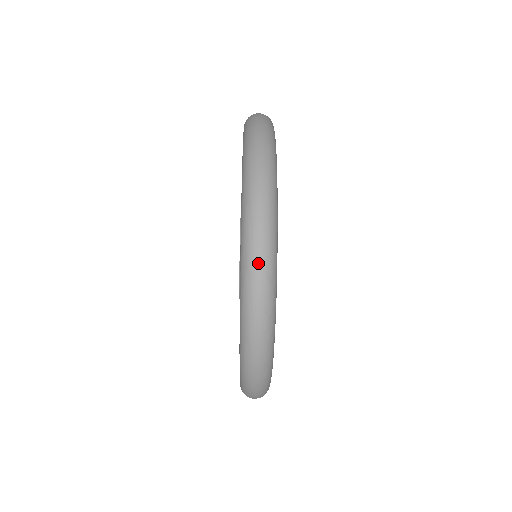
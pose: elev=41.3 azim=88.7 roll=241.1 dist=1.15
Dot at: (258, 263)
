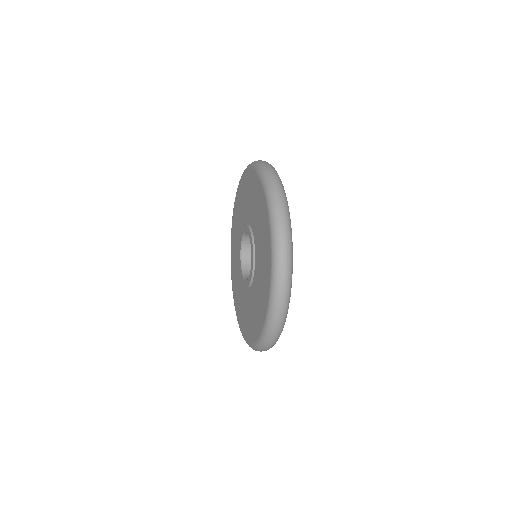
Dot at: (282, 302)
